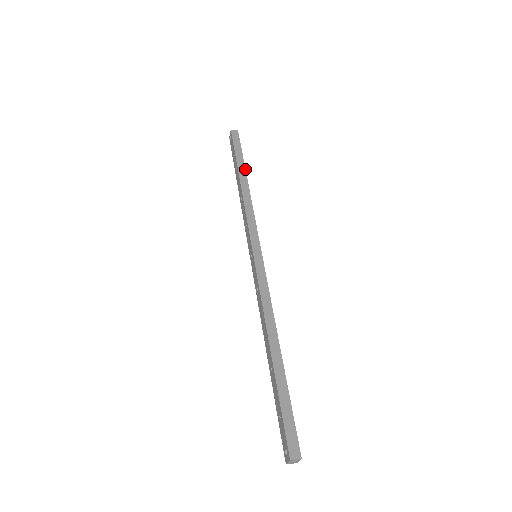
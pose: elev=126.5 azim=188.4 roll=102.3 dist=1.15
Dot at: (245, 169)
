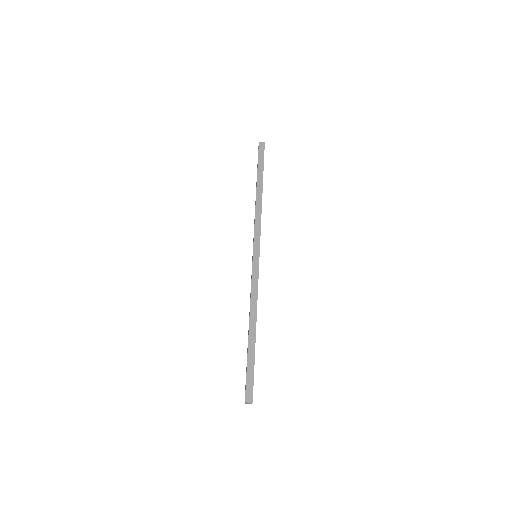
Dot at: occluded
